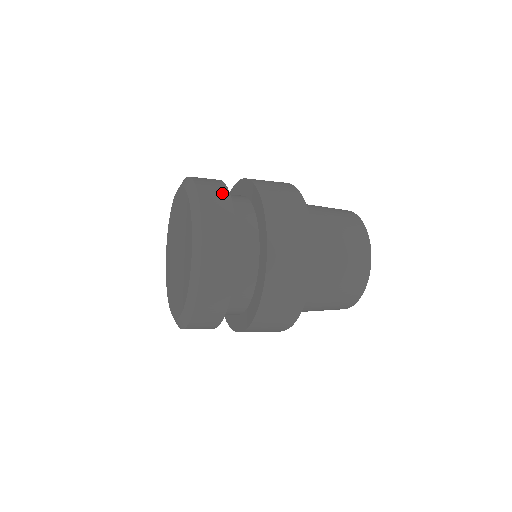
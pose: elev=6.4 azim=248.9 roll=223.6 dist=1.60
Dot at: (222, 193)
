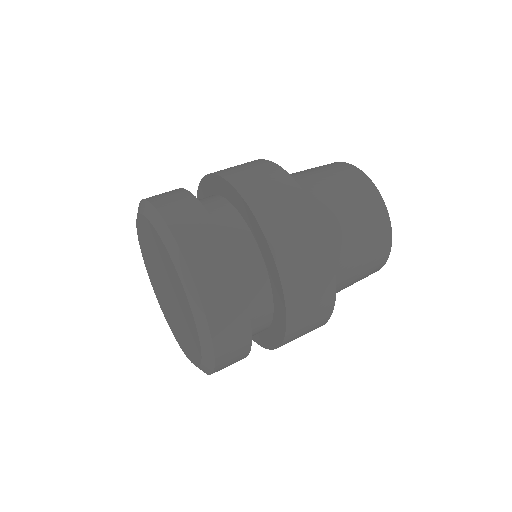
Dot at: (218, 253)
